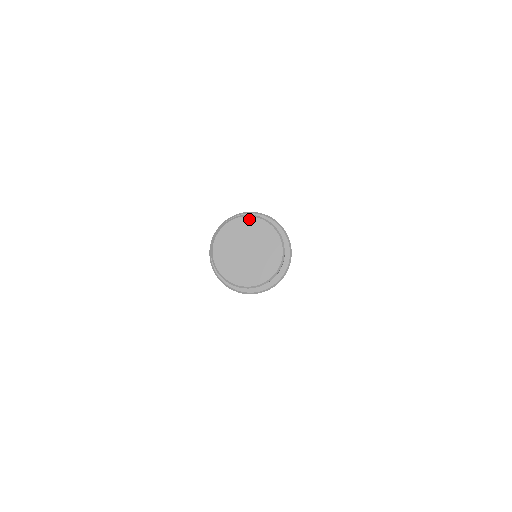
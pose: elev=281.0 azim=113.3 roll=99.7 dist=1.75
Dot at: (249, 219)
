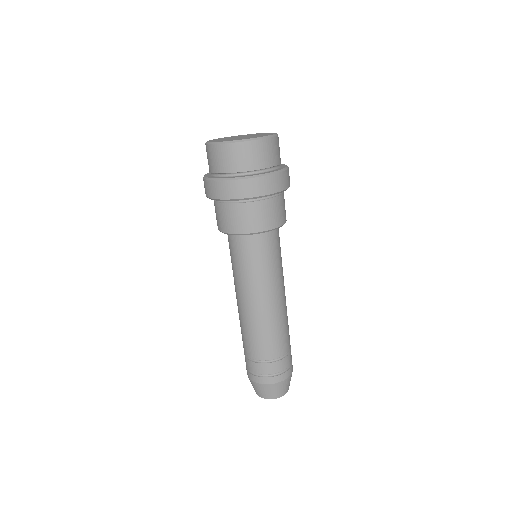
Dot at: (226, 137)
